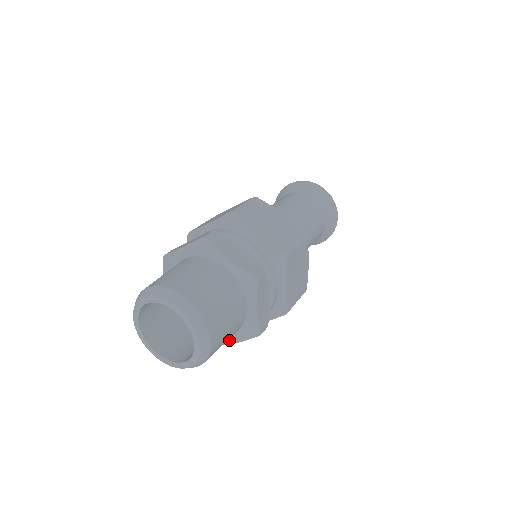
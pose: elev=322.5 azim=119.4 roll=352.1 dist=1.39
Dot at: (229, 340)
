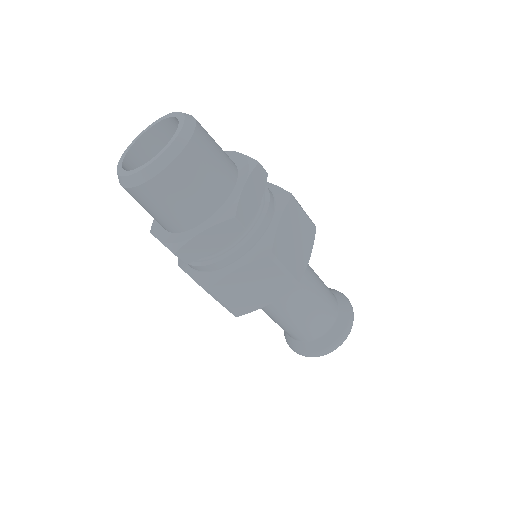
Dot at: (195, 232)
